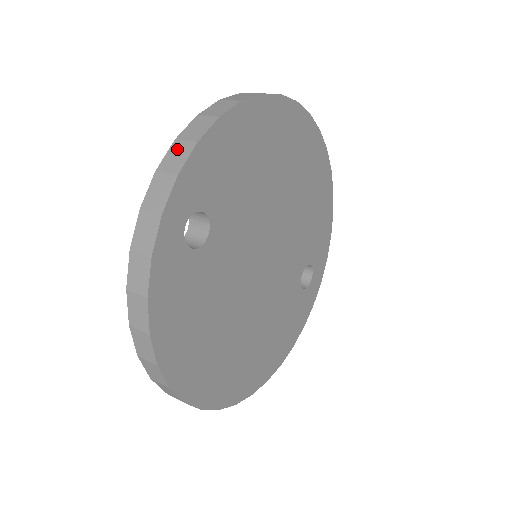
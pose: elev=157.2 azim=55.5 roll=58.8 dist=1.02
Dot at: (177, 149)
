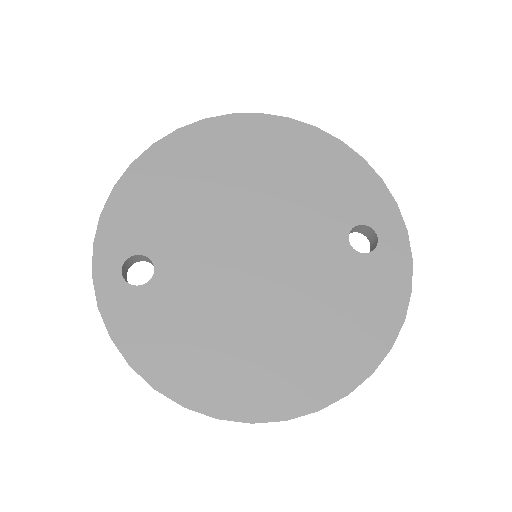
Dot at: occluded
